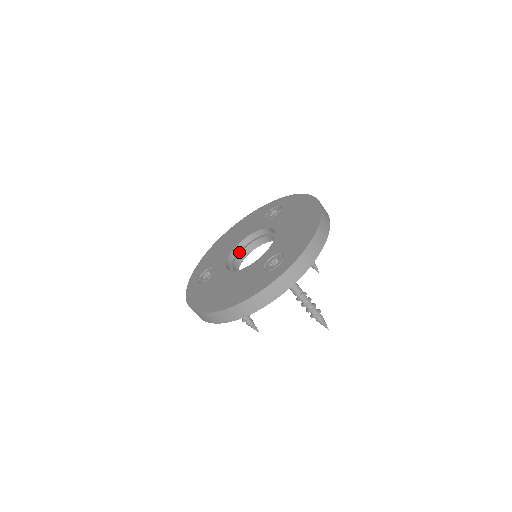
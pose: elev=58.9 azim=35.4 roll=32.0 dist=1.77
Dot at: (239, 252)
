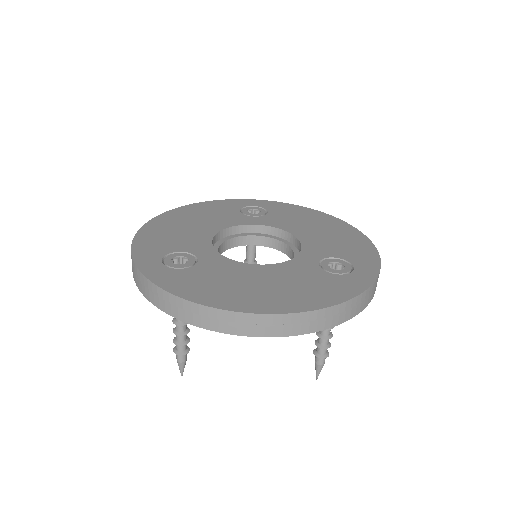
Dot at: (216, 244)
